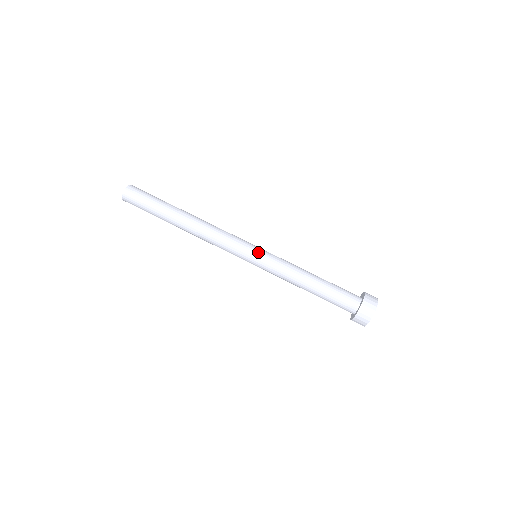
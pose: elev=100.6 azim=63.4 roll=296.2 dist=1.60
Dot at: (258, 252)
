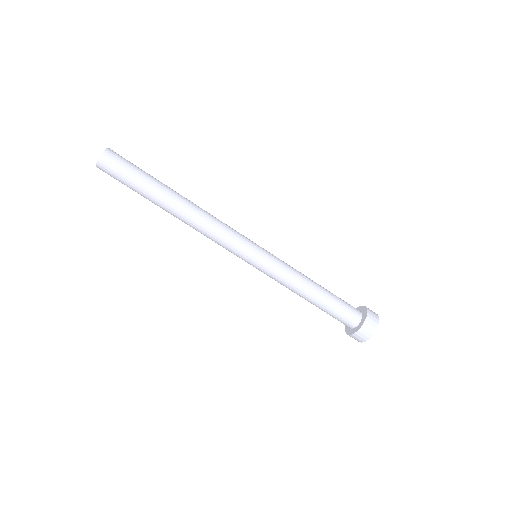
Dot at: (253, 265)
